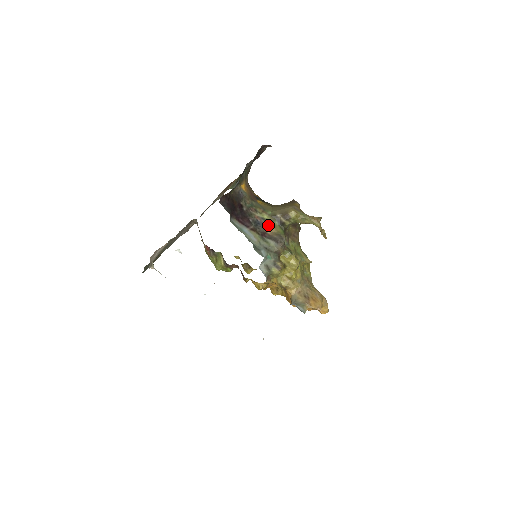
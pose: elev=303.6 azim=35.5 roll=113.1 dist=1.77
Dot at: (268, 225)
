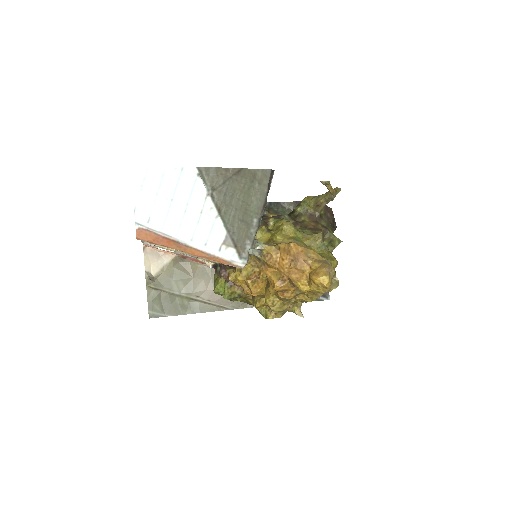
Dot at: occluded
